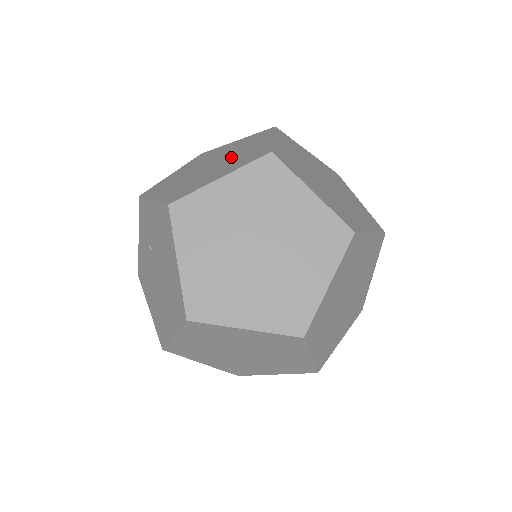
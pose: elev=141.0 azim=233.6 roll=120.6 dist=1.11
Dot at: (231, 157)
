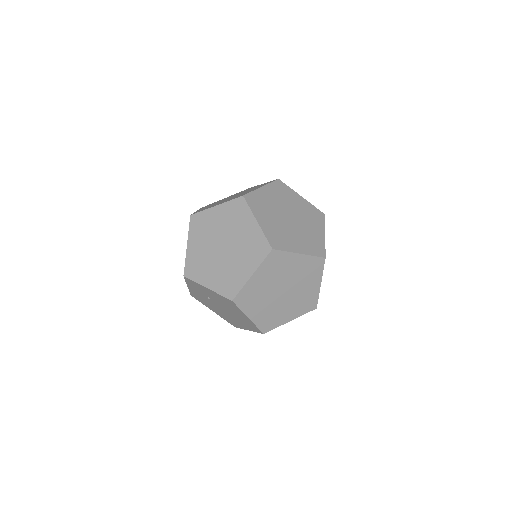
Dot at: (236, 242)
